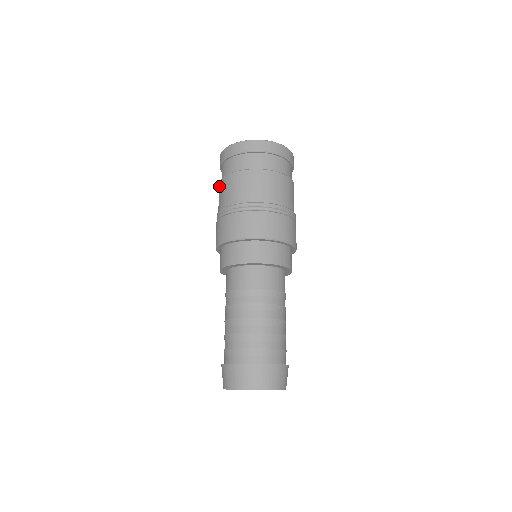
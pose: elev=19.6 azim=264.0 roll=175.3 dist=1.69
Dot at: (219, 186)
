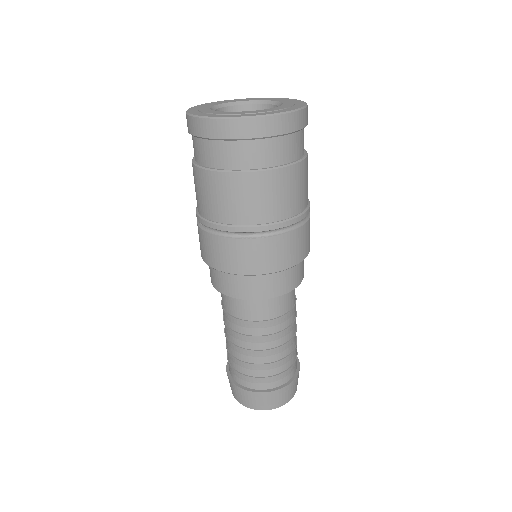
Dot at: (223, 179)
